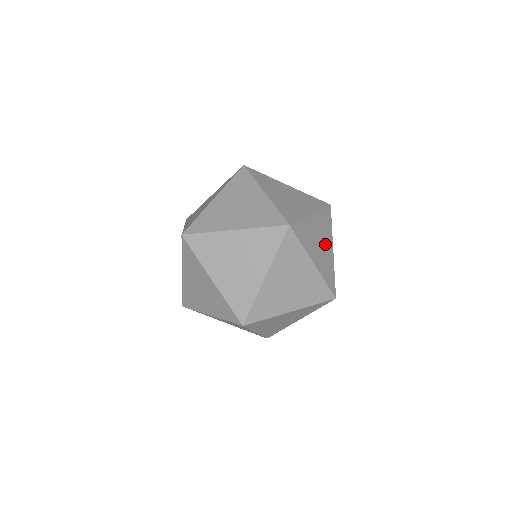
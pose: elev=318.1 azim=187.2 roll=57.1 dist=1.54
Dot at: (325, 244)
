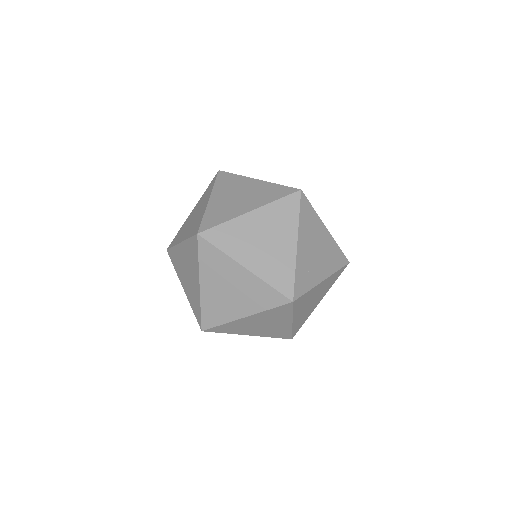
Dot at: occluded
